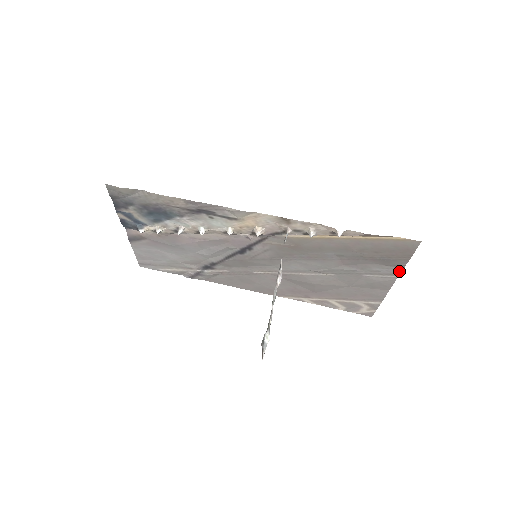
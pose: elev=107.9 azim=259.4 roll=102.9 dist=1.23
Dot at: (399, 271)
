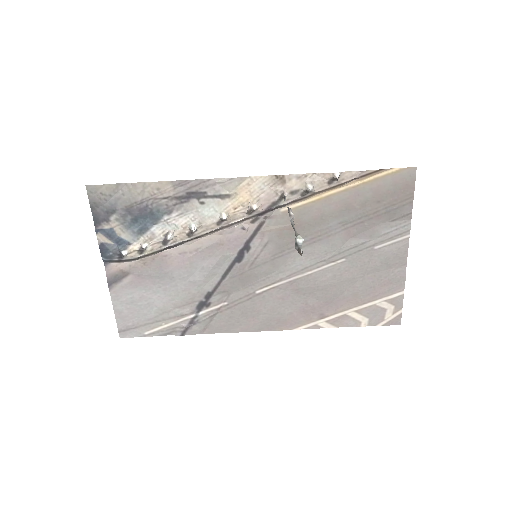
Dot at: (408, 225)
